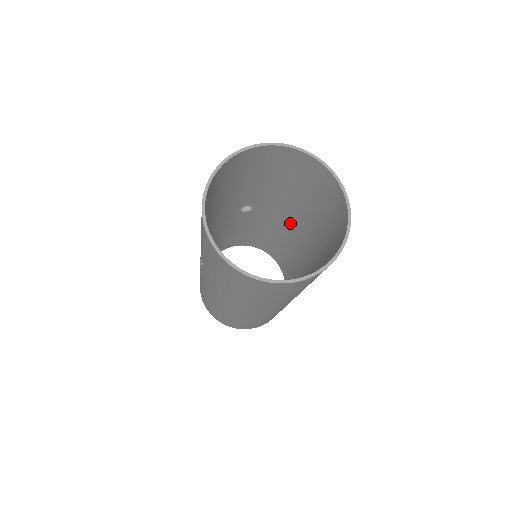
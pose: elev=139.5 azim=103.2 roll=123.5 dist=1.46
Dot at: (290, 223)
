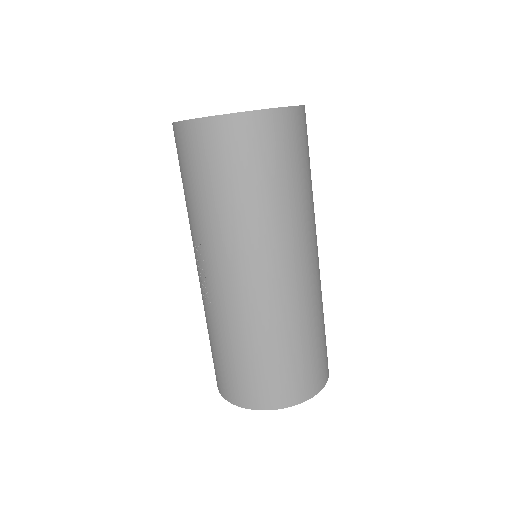
Dot at: occluded
